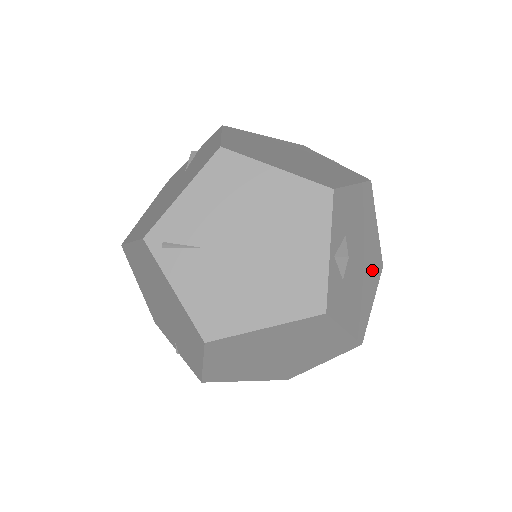
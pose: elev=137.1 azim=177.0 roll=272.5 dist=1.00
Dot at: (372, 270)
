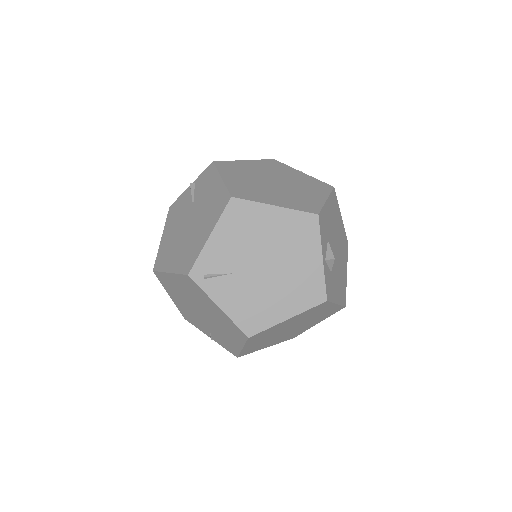
Dot at: (343, 251)
